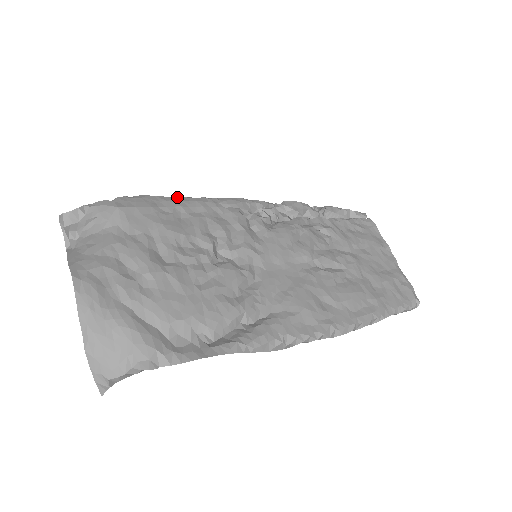
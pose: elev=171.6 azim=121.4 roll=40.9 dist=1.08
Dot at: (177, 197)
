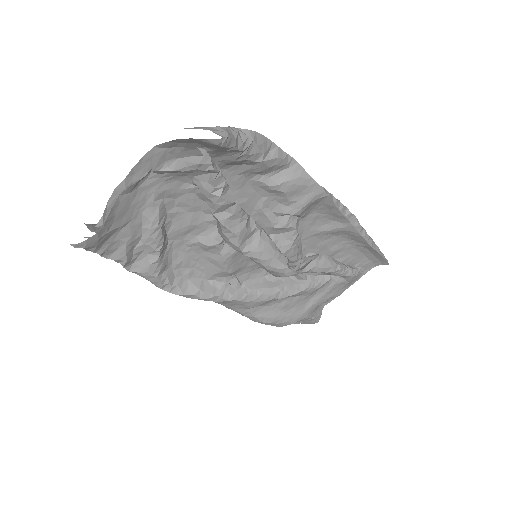
Dot at: occluded
